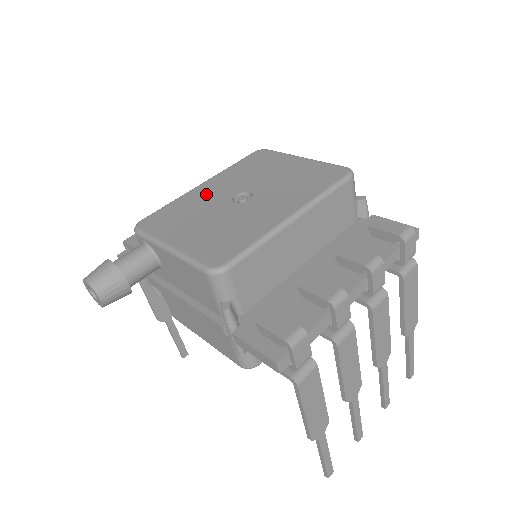
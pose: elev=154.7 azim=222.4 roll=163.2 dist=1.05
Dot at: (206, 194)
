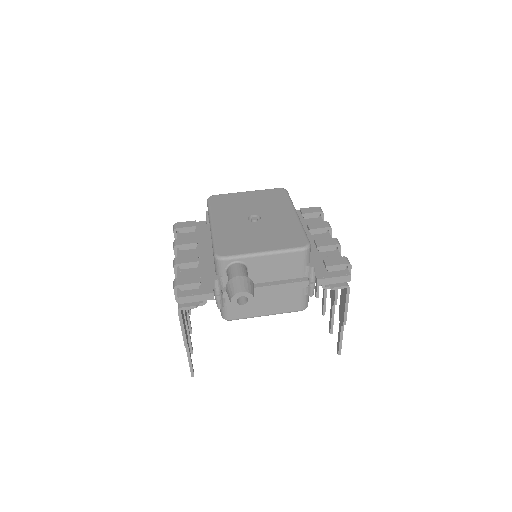
Dot at: (229, 226)
